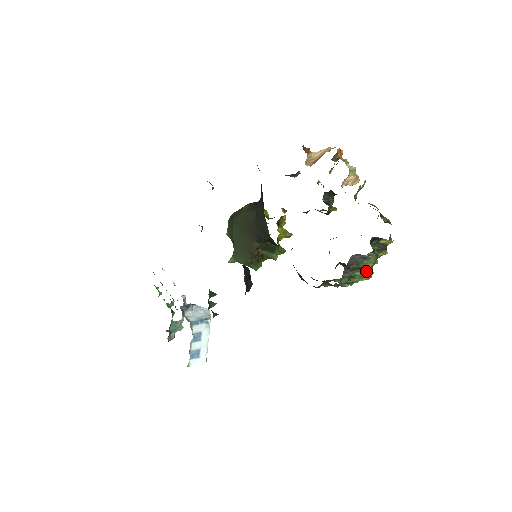
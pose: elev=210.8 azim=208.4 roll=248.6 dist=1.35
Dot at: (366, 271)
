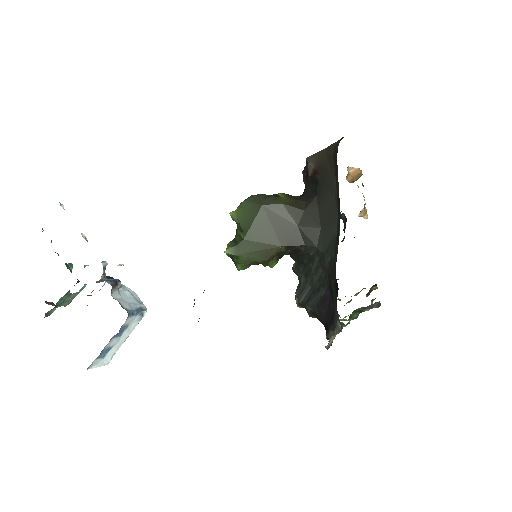
Dot at: occluded
